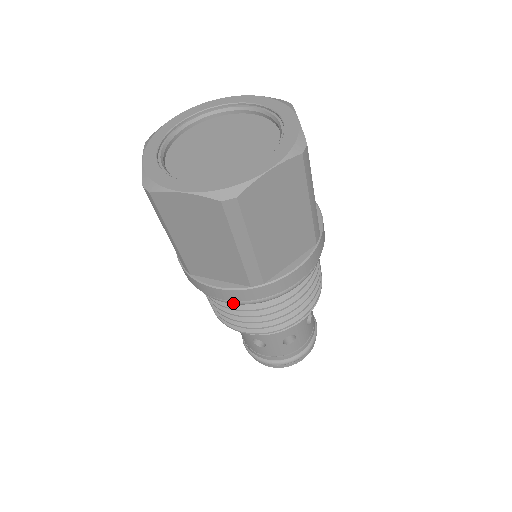
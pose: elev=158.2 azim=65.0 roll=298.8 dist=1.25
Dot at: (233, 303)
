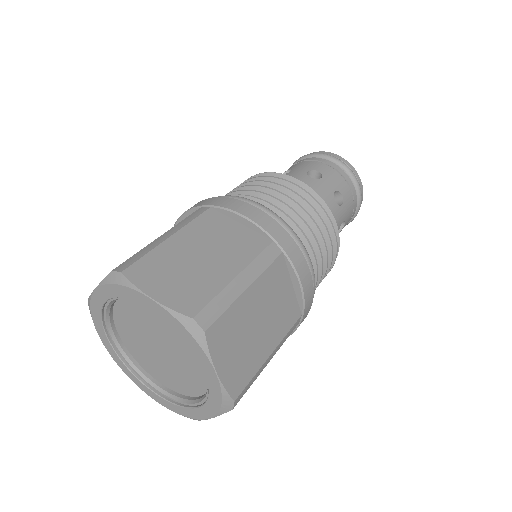
Dot at: occluded
